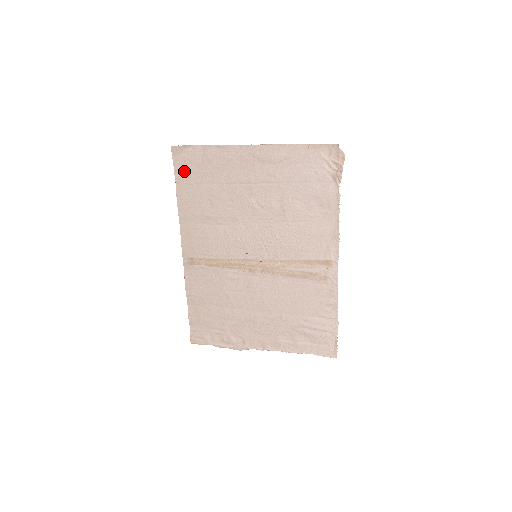
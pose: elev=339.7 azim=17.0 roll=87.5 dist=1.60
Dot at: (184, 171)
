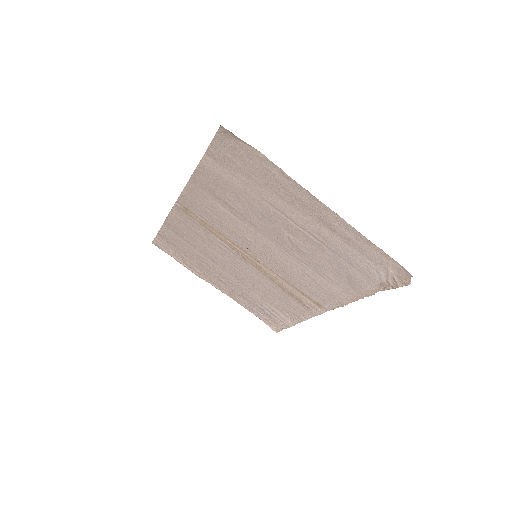
Dot at: (223, 154)
